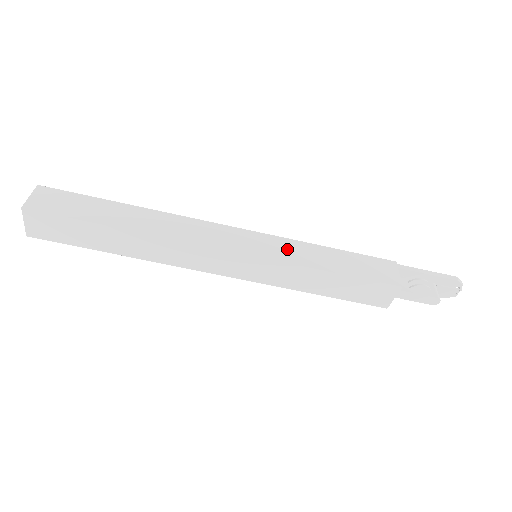
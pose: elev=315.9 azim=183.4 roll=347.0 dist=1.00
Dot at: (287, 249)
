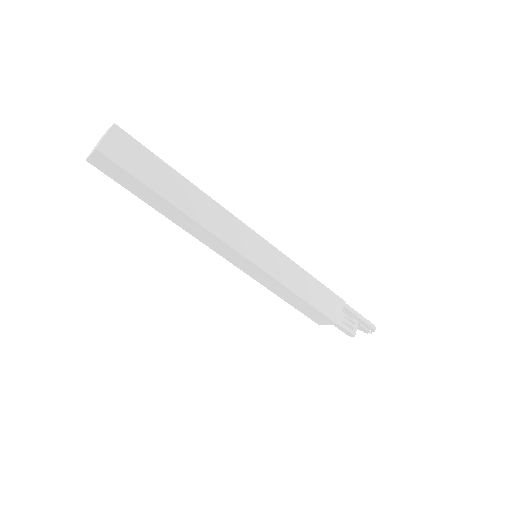
Dot at: (281, 266)
